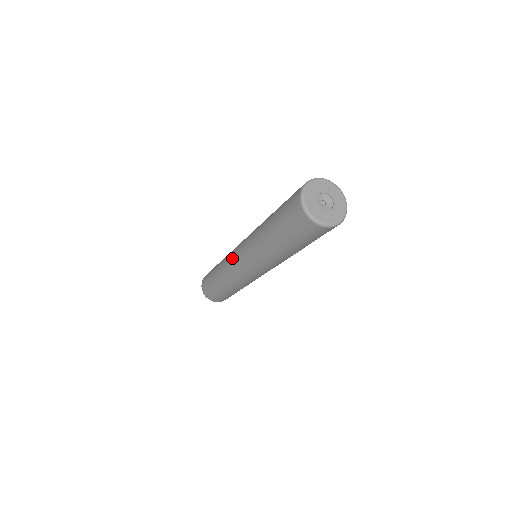
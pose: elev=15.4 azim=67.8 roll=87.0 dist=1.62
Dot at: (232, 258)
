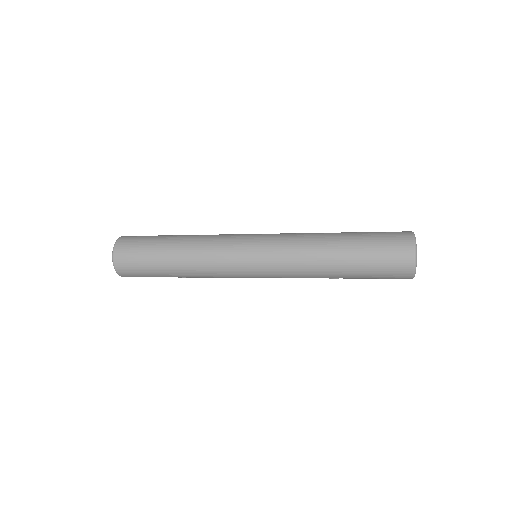
Dot at: (236, 245)
